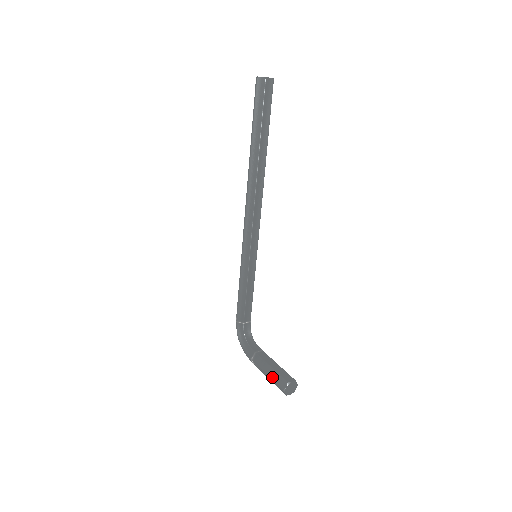
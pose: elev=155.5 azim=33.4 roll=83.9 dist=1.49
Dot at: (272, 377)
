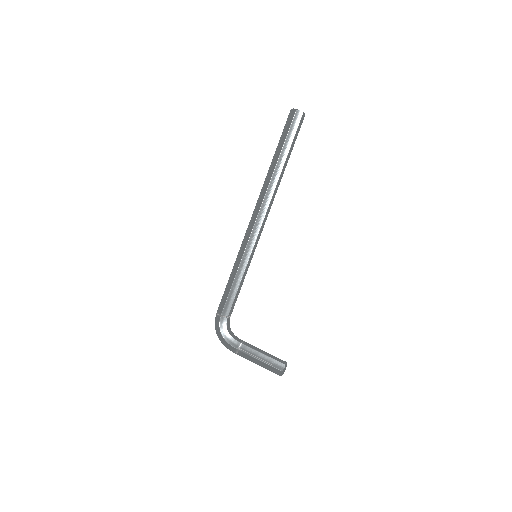
Dot at: (267, 362)
